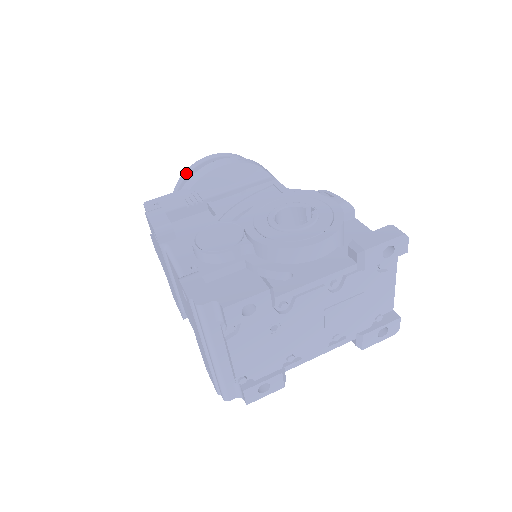
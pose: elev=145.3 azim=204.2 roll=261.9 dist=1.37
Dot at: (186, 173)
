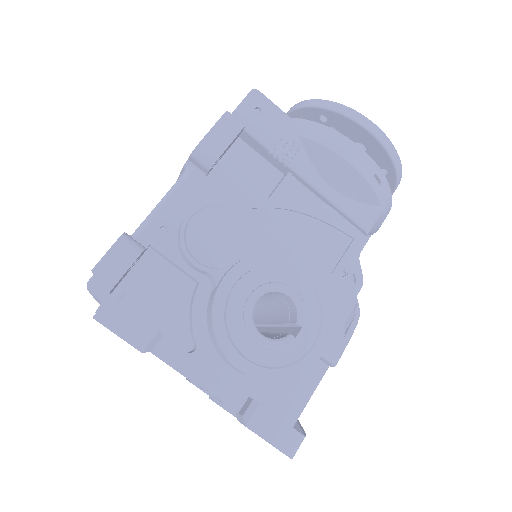
Dot at: (335, 108)
